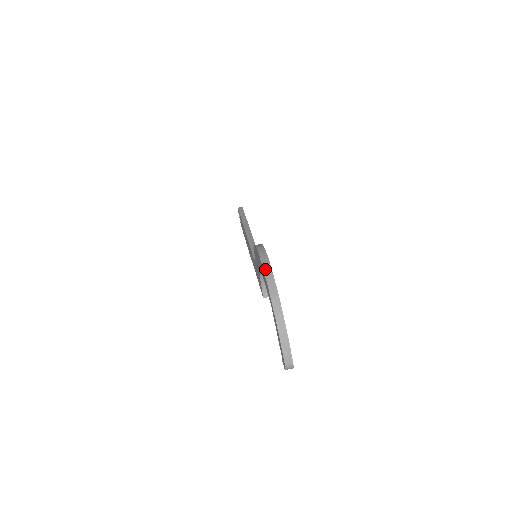
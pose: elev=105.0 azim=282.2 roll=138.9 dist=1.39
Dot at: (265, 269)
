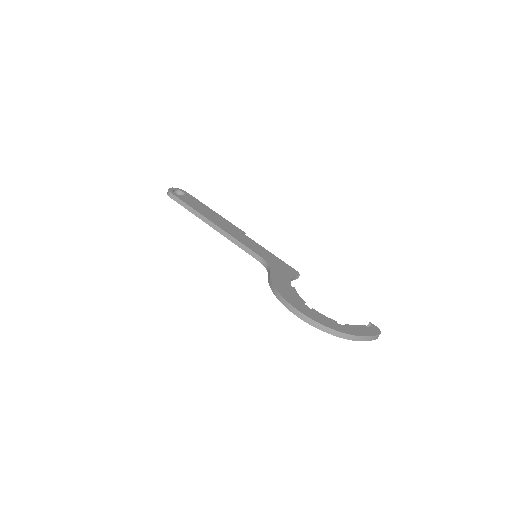
Dot at: (315, 327)
